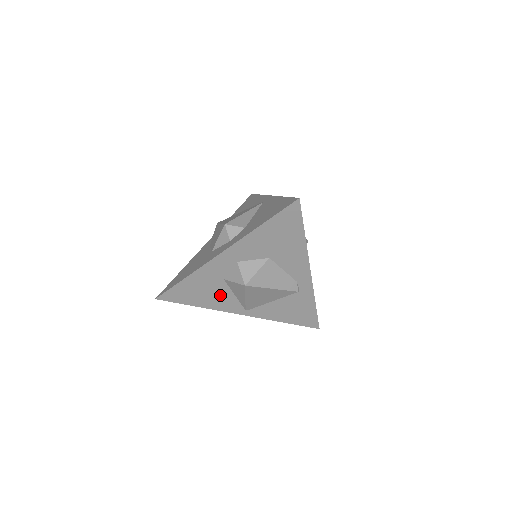
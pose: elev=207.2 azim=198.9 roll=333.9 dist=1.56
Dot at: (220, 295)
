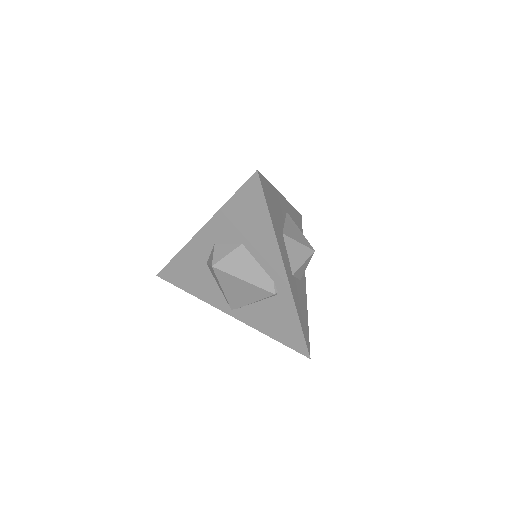
Dot at: (206, 283)
